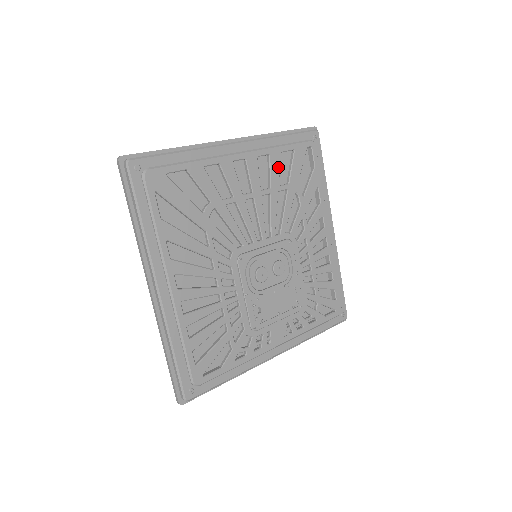
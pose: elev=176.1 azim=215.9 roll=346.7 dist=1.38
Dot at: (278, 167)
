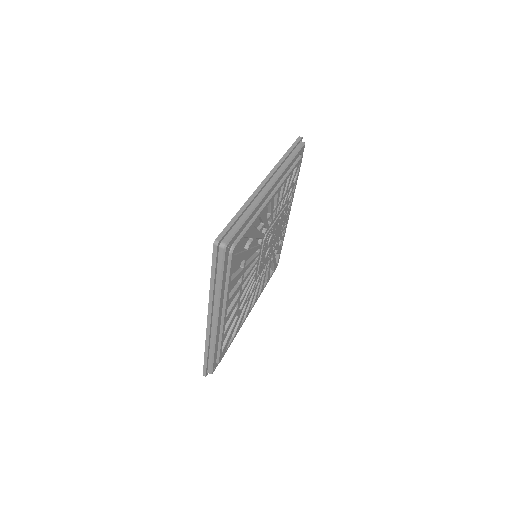
Dot at: (236, 277)
